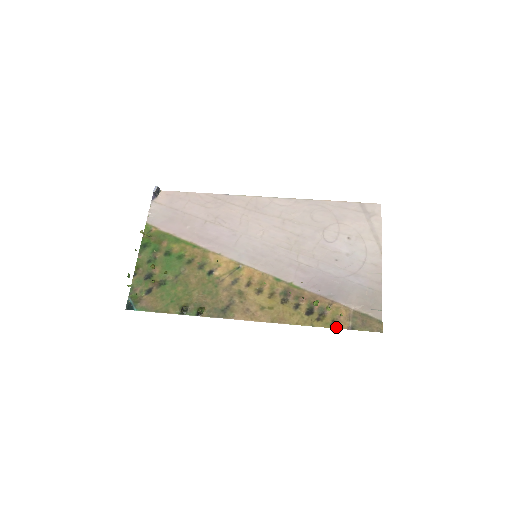
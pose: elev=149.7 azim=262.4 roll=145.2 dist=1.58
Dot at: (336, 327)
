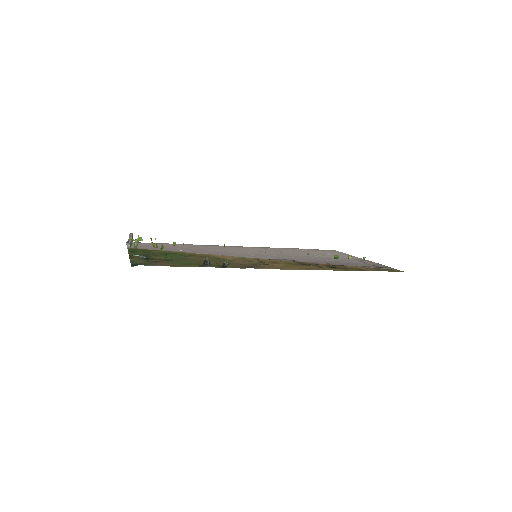
Dot at: (365, 270)
